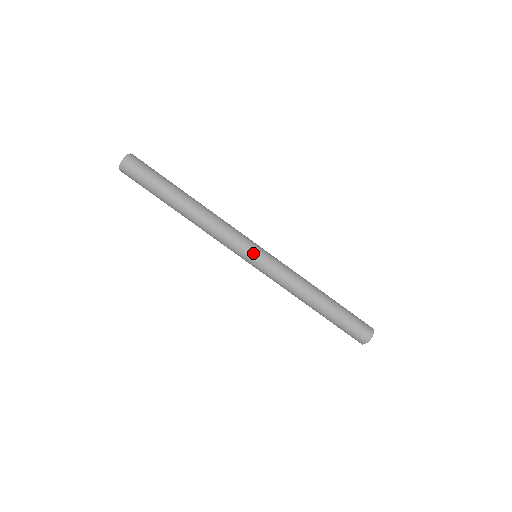
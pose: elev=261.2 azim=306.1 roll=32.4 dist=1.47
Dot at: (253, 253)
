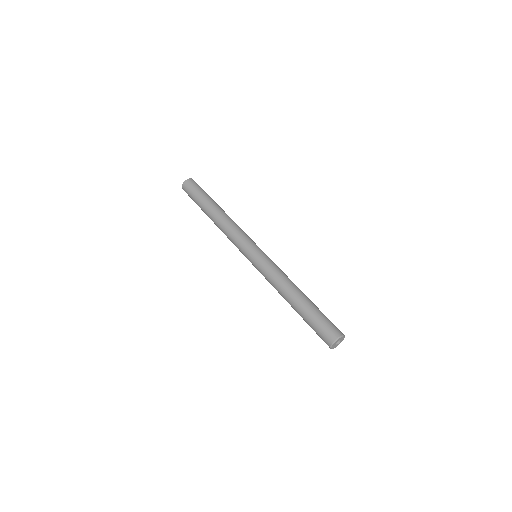
Dot at: occluded
